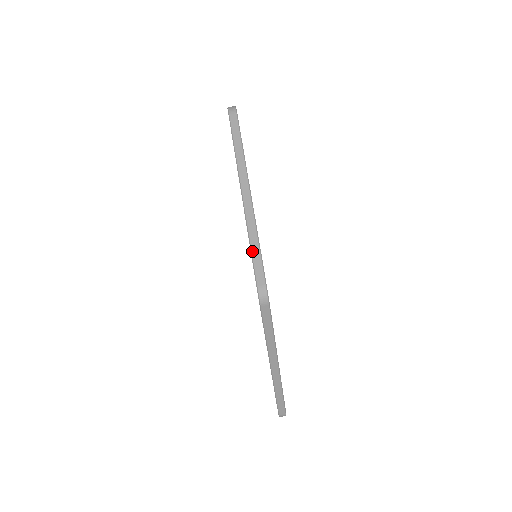
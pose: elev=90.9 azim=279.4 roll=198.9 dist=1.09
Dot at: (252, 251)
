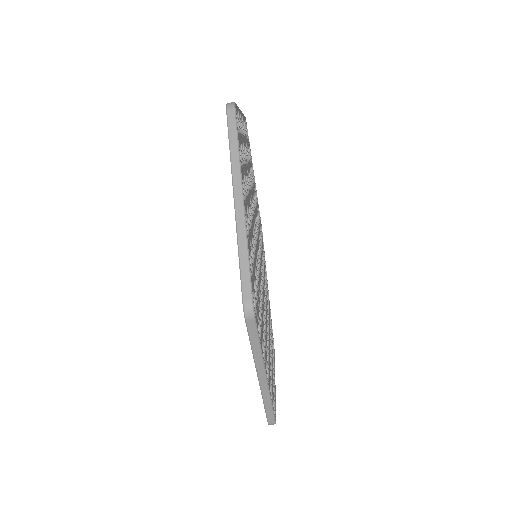
Dot at: (266, 409)
